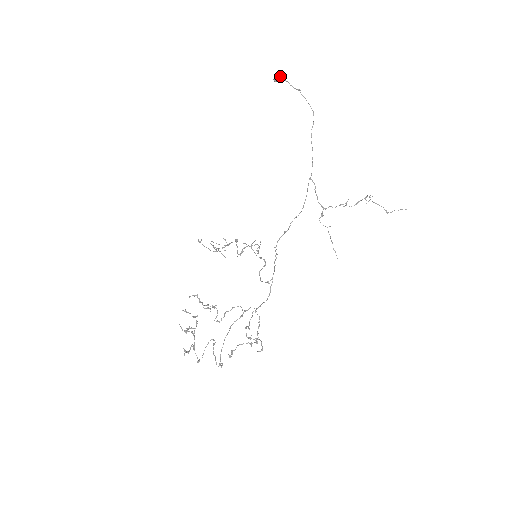
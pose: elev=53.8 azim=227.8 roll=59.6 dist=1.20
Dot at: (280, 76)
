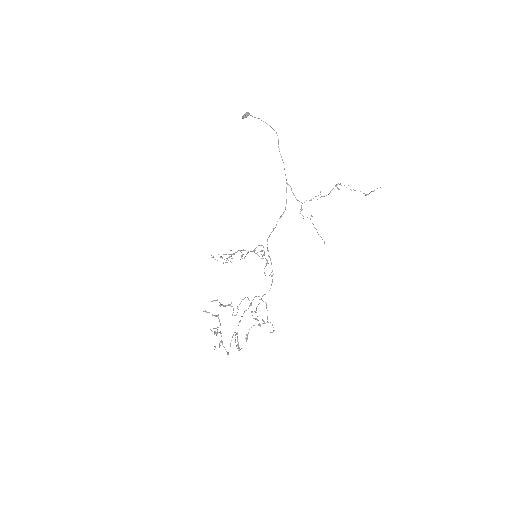
Dot at: (245, 113)
